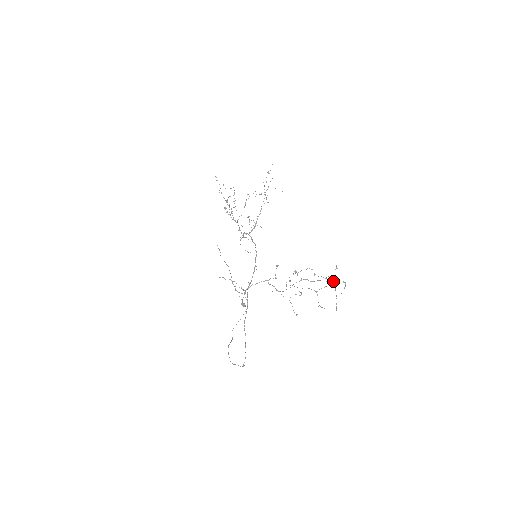
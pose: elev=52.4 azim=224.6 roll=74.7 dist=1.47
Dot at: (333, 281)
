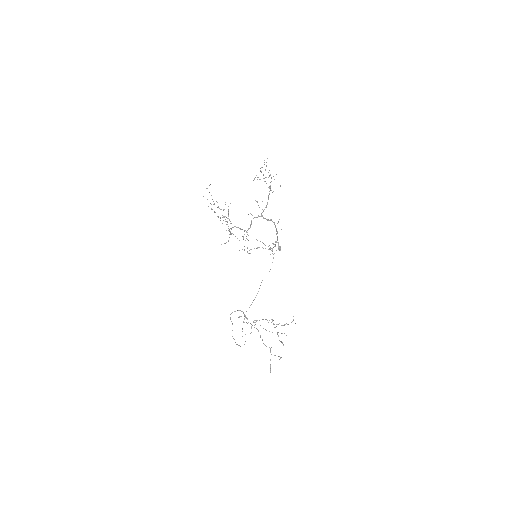
Dot at: occluded
